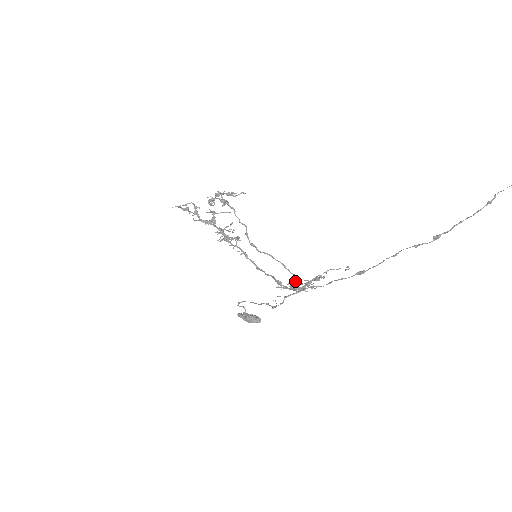
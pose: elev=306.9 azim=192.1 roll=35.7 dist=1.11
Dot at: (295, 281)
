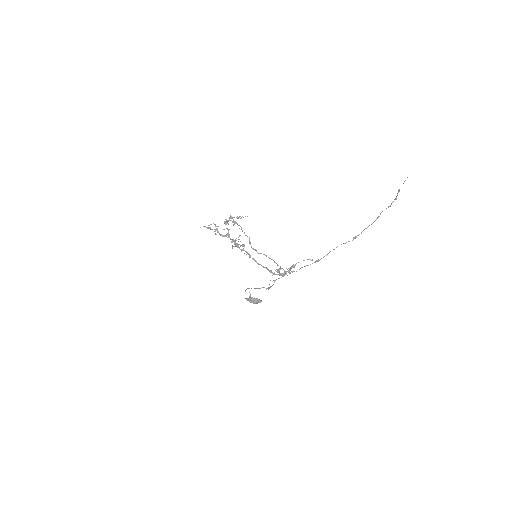
Dot at: (279, 268)
